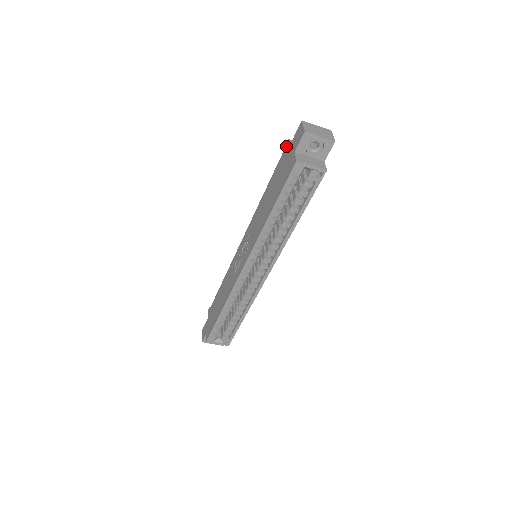
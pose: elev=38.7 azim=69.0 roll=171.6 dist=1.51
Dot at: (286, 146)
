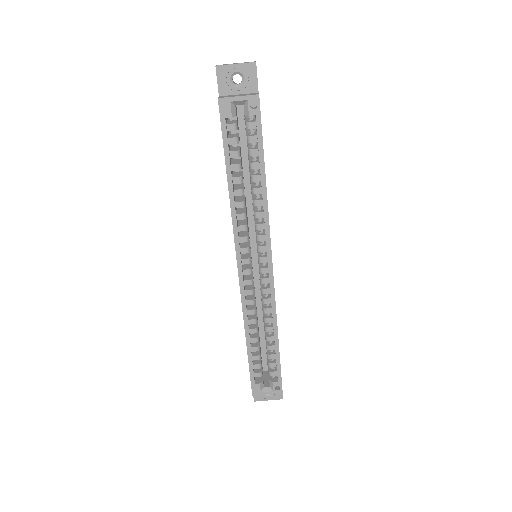
Dot at: occluded
